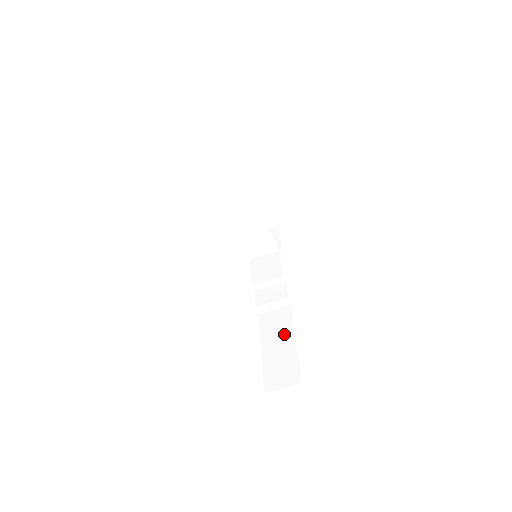
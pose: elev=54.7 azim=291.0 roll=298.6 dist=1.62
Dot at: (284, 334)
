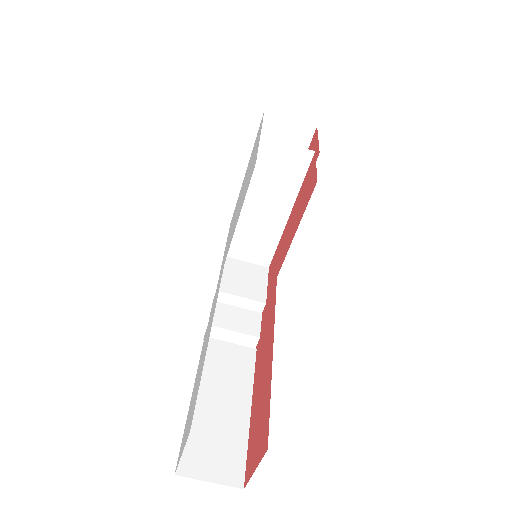
Dot at: (236, 388)
